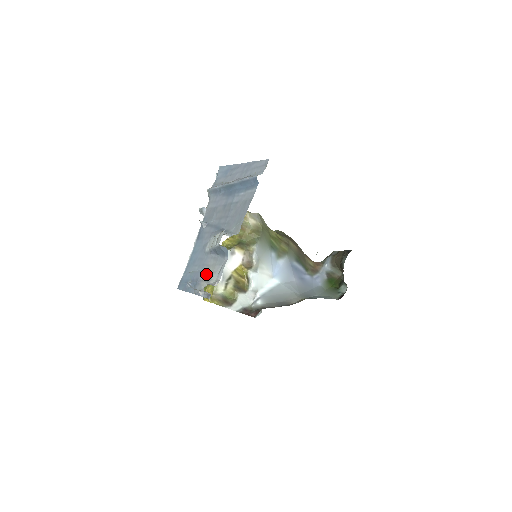
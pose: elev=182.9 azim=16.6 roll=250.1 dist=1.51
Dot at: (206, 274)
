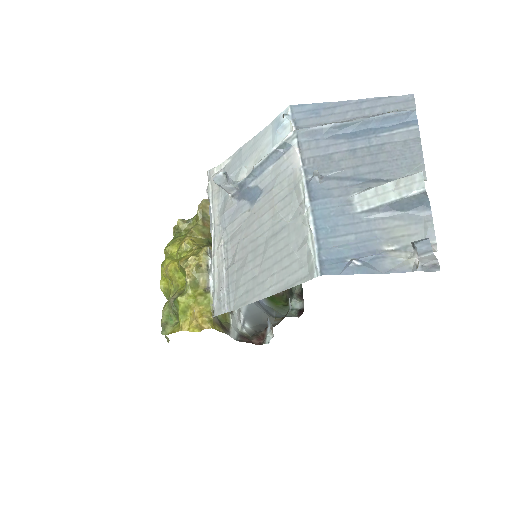
Dot at: (392, 241)
